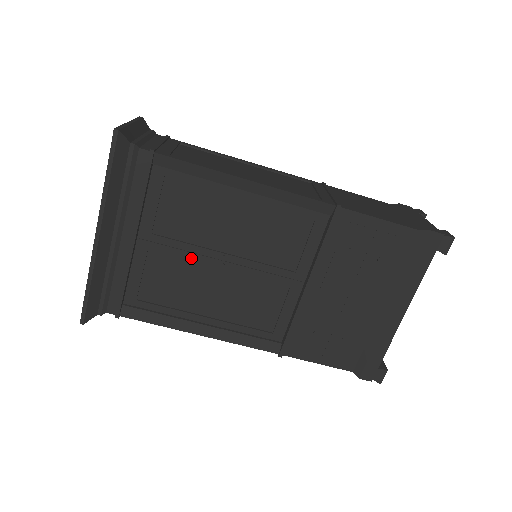
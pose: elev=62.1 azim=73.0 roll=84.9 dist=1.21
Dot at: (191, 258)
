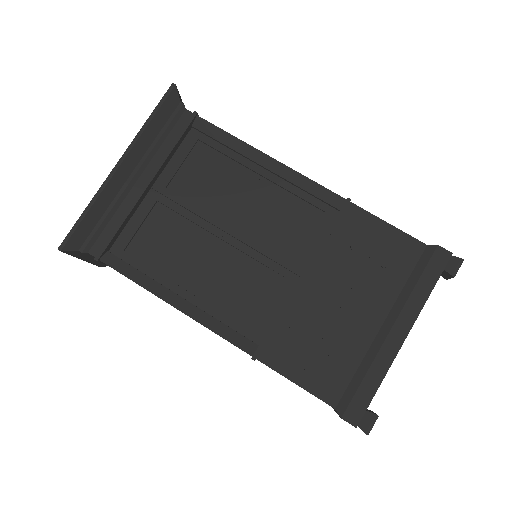
Dot at: (194, 221)
